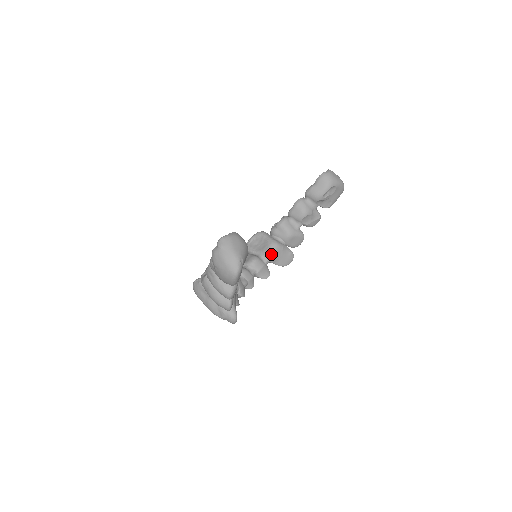
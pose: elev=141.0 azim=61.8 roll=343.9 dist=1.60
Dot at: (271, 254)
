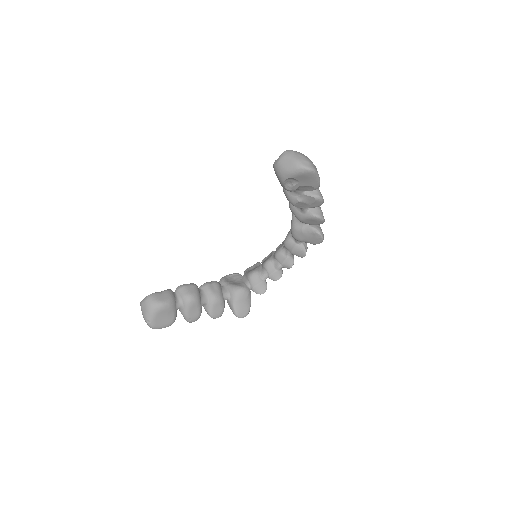
Dot at: (294, 237)
